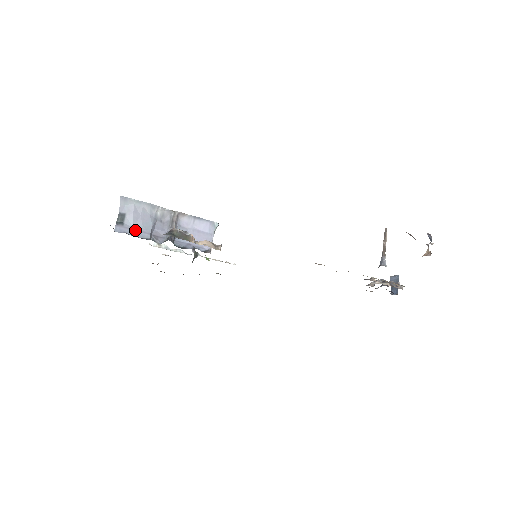
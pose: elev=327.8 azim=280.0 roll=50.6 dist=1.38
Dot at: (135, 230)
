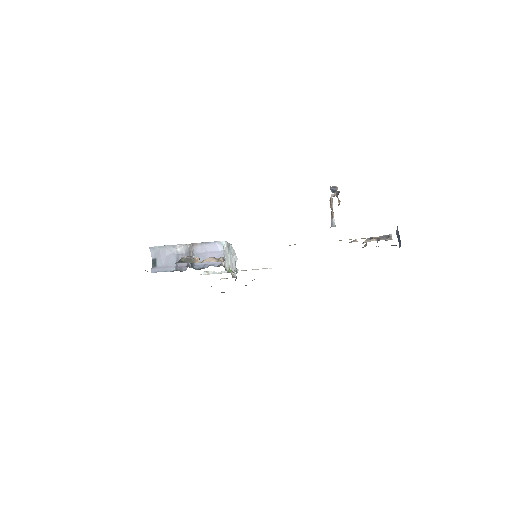
Dot at: (165, 268)
